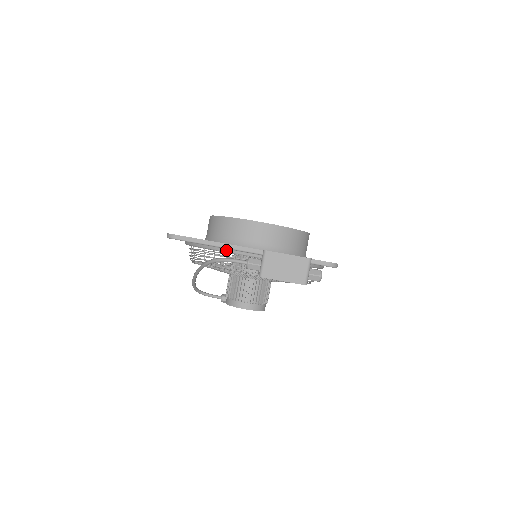
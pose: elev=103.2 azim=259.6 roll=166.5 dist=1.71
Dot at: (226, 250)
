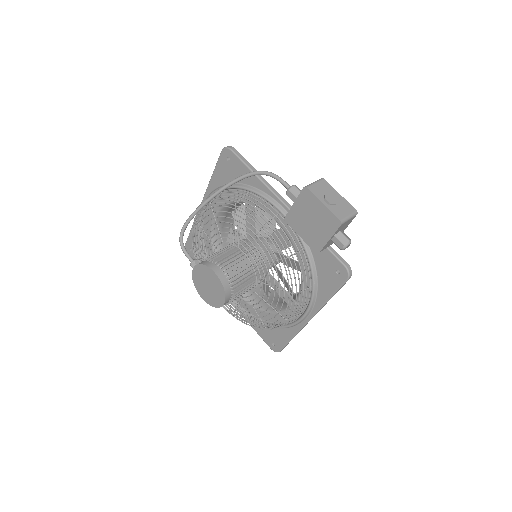
Dot at: (262, 193)
